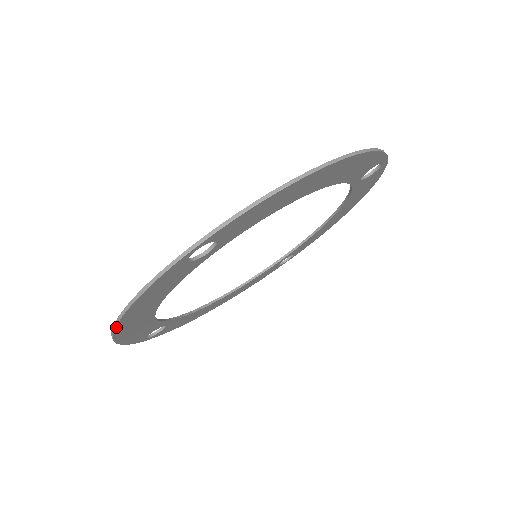
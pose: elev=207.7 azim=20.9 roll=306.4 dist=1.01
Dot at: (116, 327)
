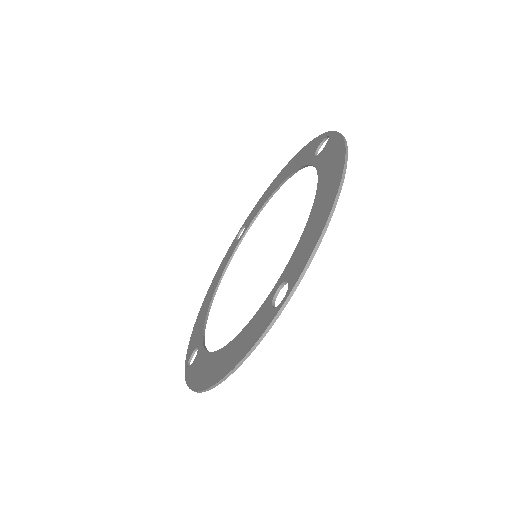
Dot at: (216, 385)
